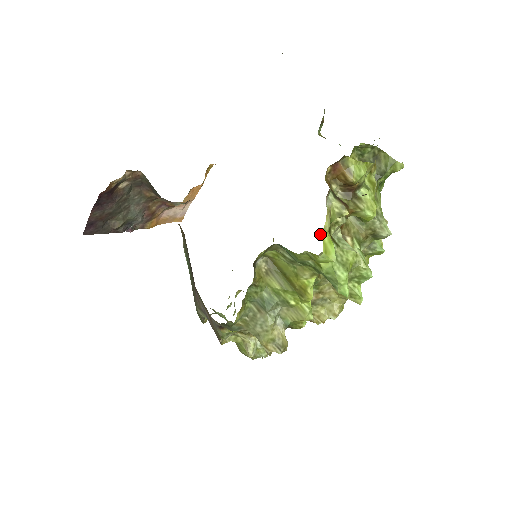
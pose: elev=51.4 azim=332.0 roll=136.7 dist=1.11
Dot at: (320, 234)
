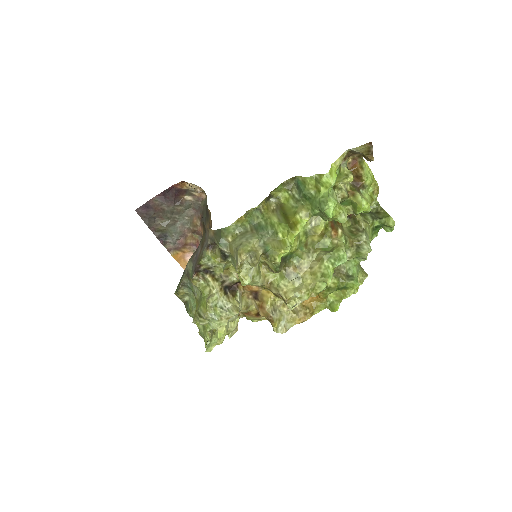
Dot at: (331, 164)
